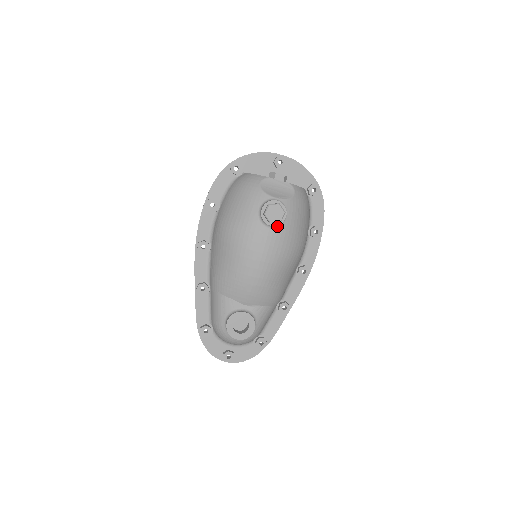
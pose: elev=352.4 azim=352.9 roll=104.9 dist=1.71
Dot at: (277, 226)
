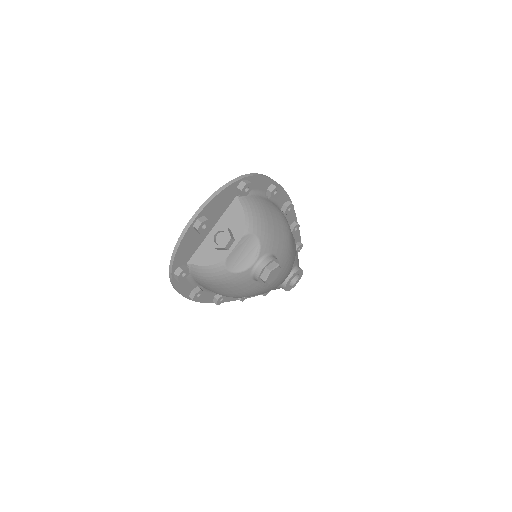
Dot at: occluded
